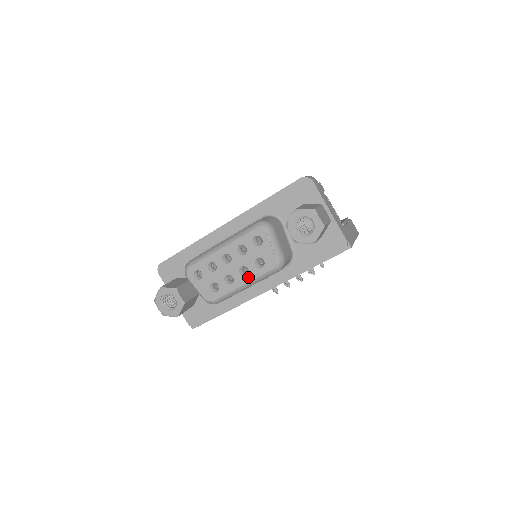
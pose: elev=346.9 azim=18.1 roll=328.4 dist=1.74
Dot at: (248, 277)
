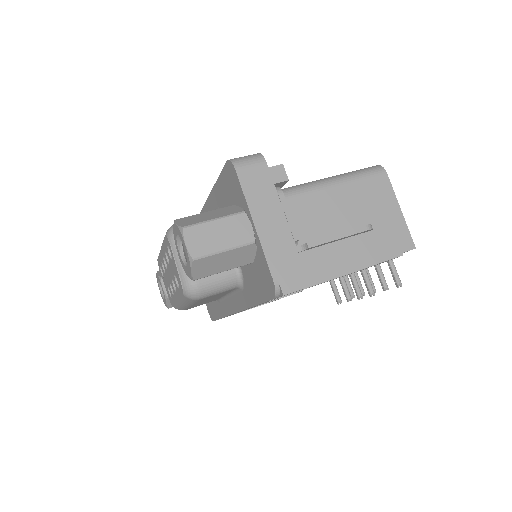
Dot at: (177, 294)
